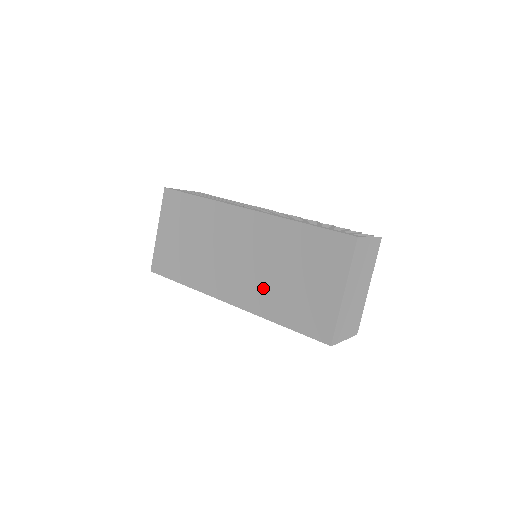
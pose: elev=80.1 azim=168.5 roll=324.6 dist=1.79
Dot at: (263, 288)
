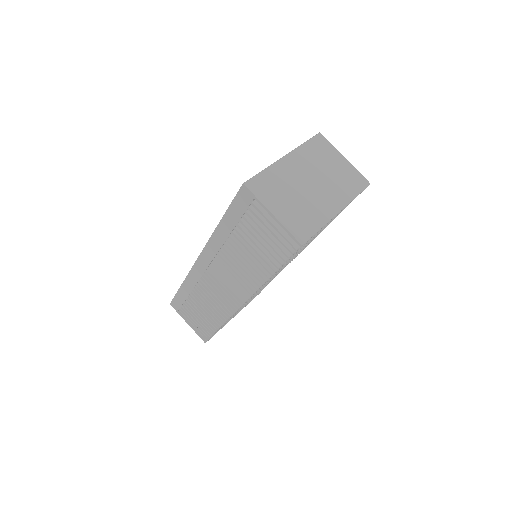
Dot at: occluded
